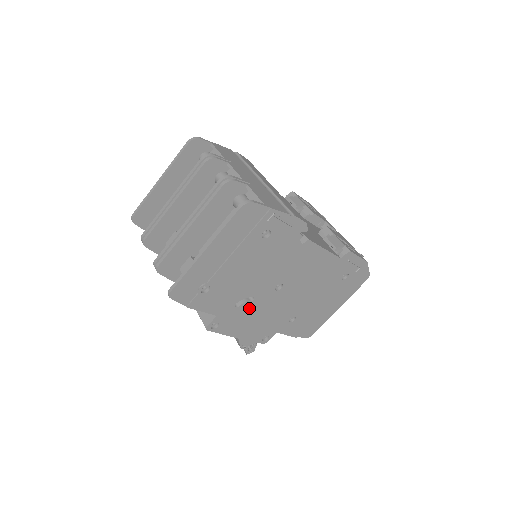
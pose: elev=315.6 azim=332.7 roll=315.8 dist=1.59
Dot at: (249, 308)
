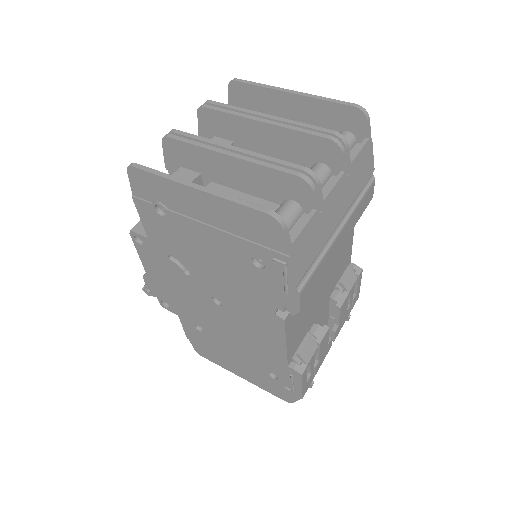
Dot at: (178, 274)
